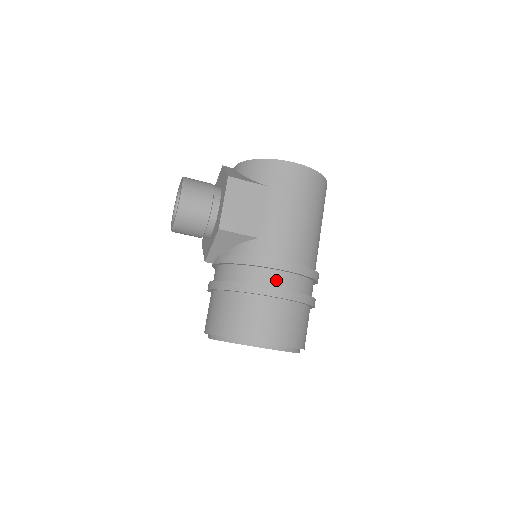
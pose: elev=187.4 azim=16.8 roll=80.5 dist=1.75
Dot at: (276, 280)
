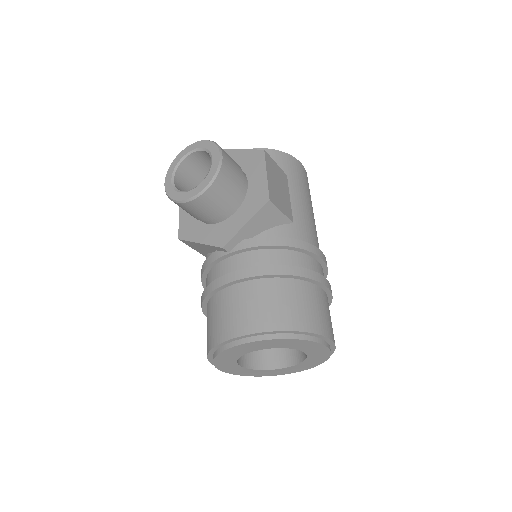
Dot at: (317, 269)
